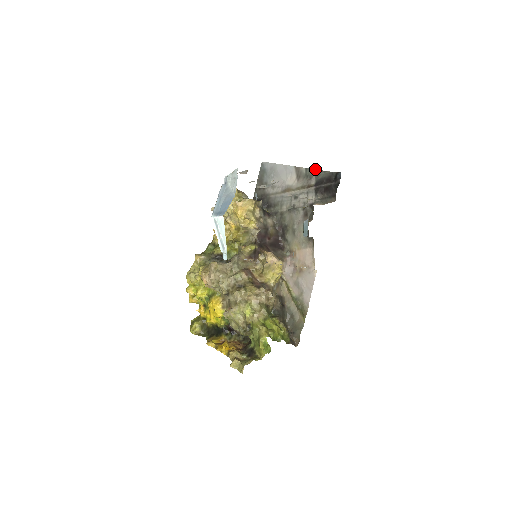
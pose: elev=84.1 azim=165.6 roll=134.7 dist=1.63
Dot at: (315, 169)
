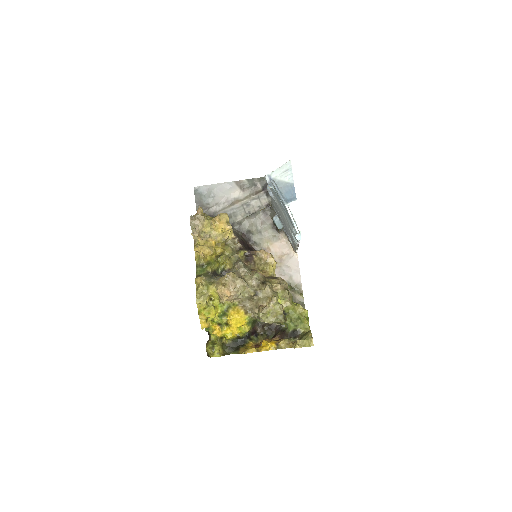
Dot at: (257, 178)
